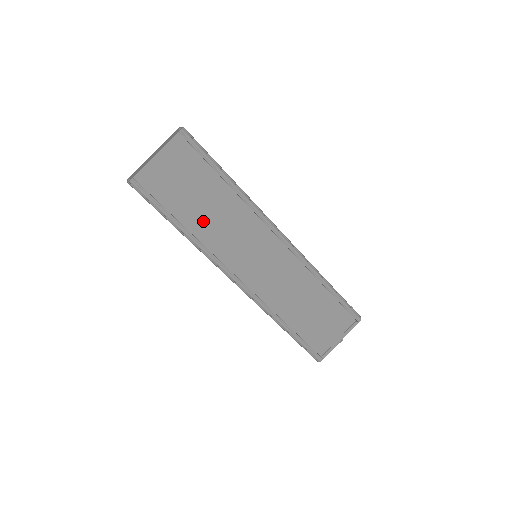
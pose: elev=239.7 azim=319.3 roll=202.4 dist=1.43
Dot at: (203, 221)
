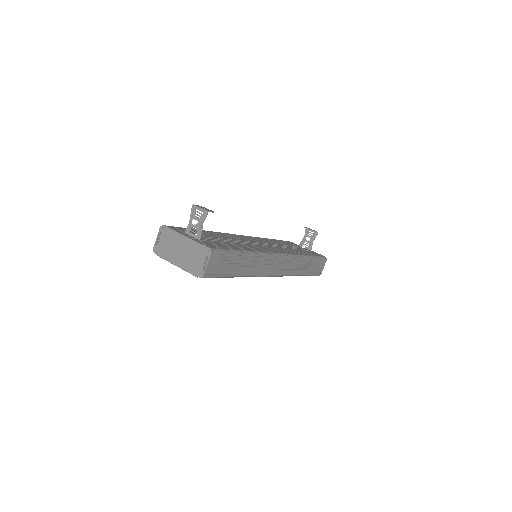
Dot at: occluded
